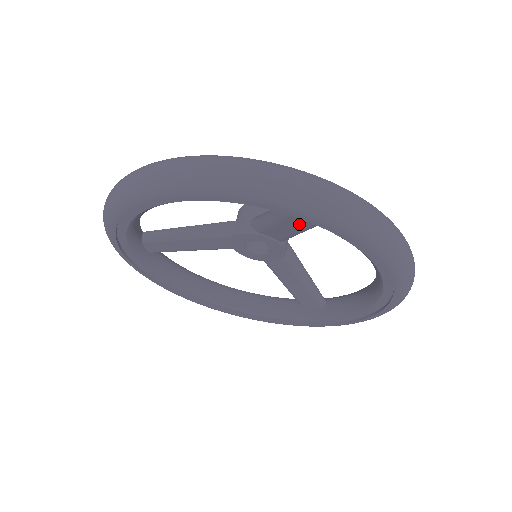
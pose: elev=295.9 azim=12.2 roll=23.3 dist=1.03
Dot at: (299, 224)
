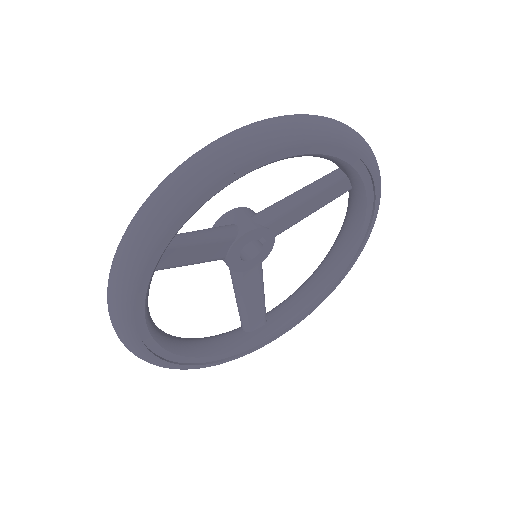
Dot at: (325, 198)
